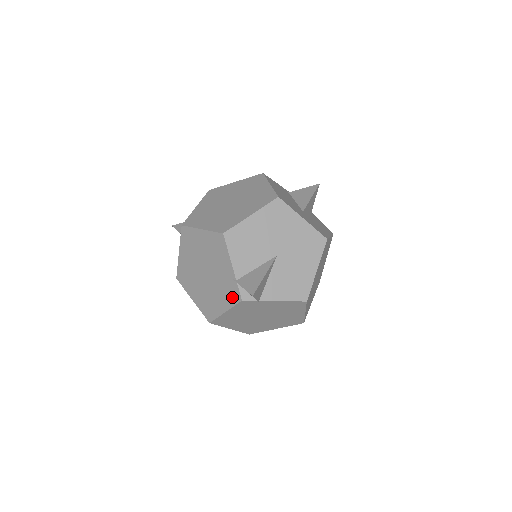
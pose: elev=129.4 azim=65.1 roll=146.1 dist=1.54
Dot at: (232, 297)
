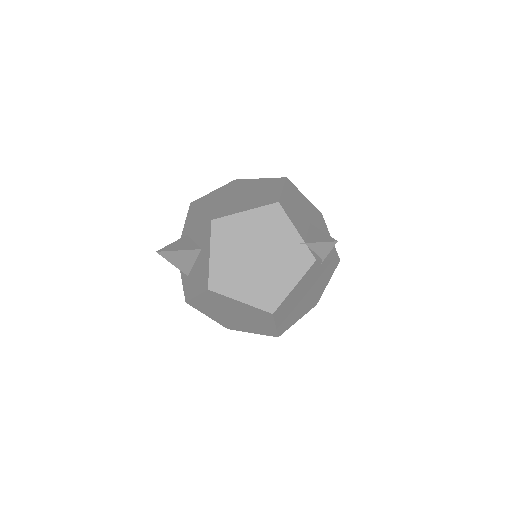
Dot at: (302, 263)
